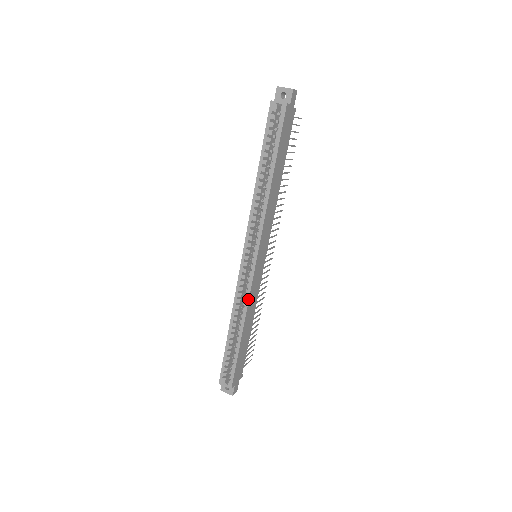
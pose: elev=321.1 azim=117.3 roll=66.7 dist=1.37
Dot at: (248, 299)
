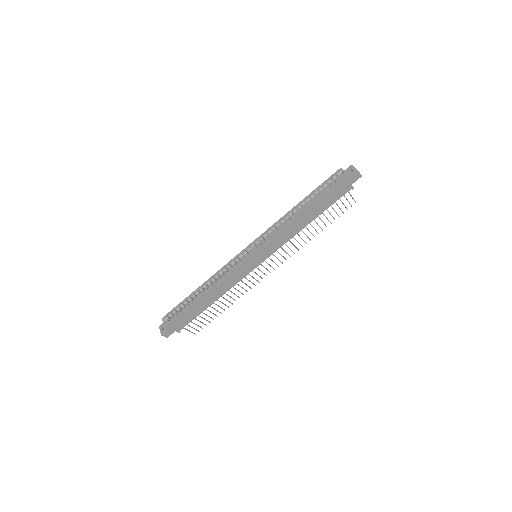
Dot at: (227, 275)
